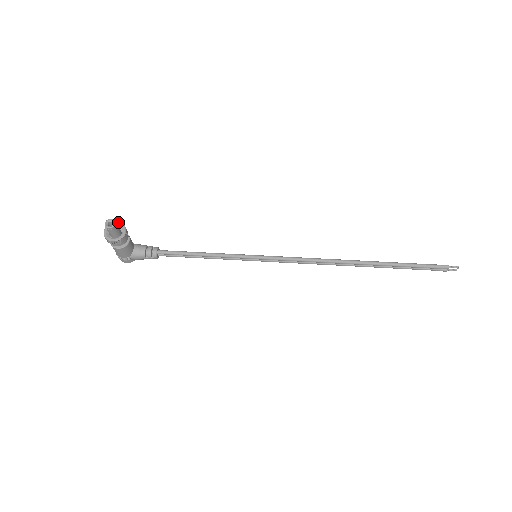
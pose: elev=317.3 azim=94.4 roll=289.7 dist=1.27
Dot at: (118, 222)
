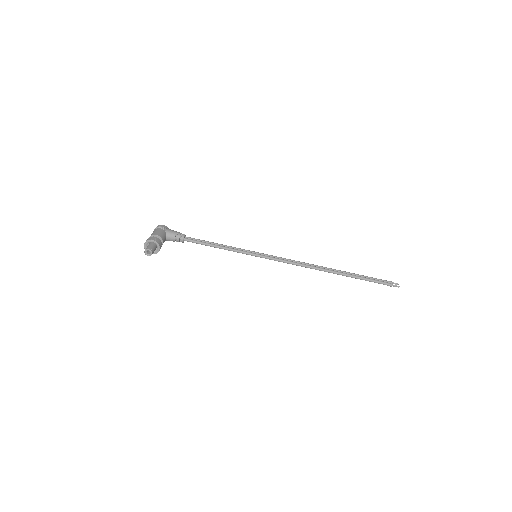
Dot at: (153, 241)
